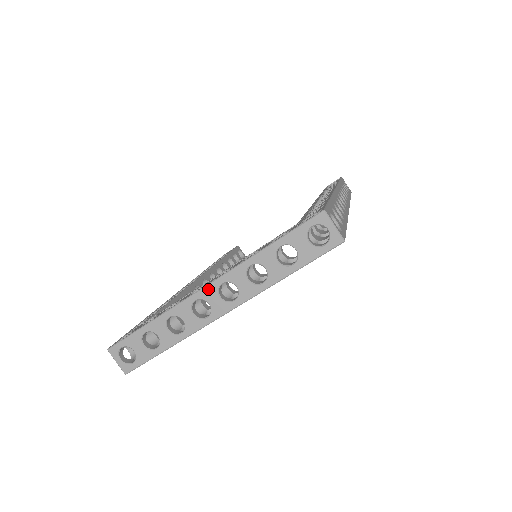
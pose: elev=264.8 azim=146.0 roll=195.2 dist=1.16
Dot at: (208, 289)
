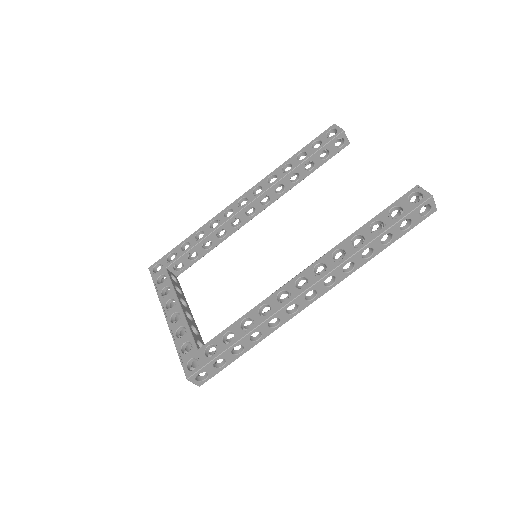
Dot at: (166, 318)
